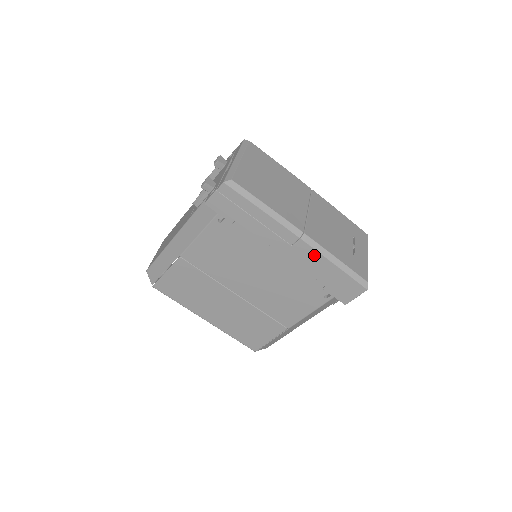
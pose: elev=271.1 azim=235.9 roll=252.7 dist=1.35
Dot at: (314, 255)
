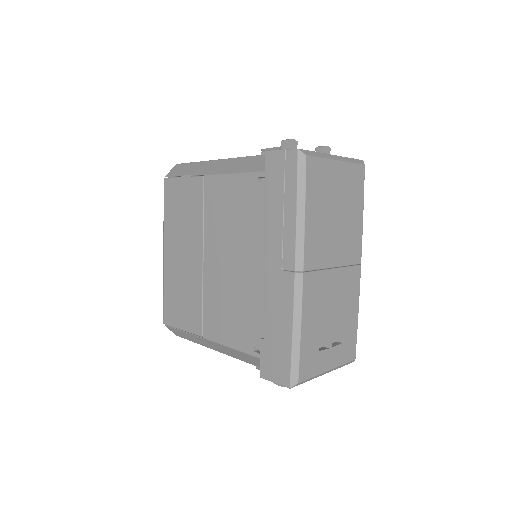
Dot at: (288, 301)
